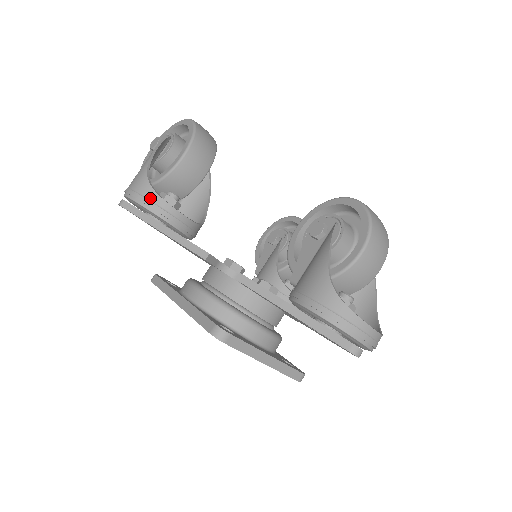
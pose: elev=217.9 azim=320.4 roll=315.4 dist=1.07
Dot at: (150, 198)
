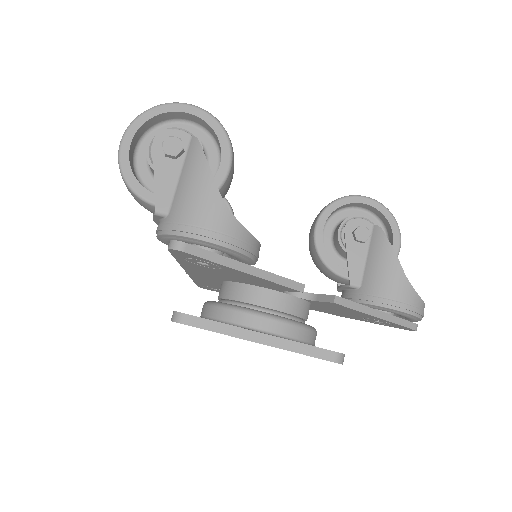
Dot at: (244, 239)
